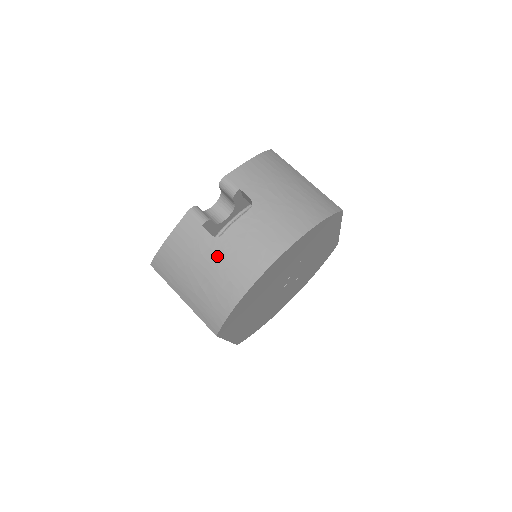
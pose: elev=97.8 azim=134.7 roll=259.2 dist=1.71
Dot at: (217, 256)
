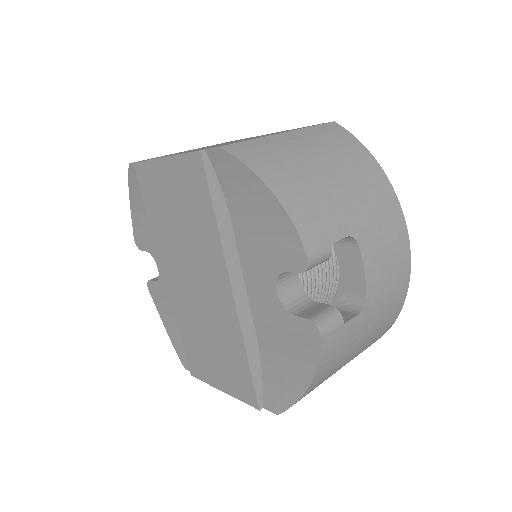
Dot at: (372, 317)
